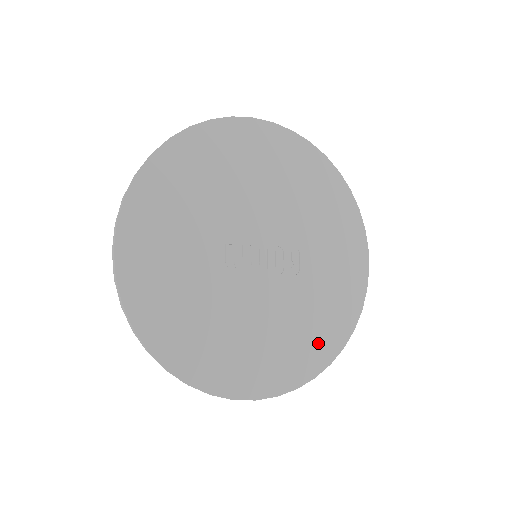
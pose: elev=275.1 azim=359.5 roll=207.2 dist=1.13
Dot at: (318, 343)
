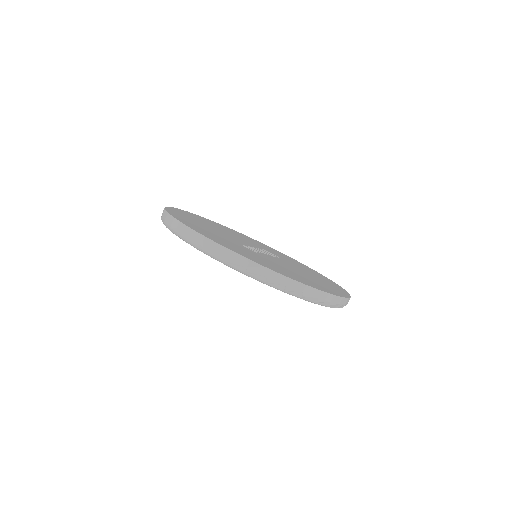
Dot at: (326, 280)
